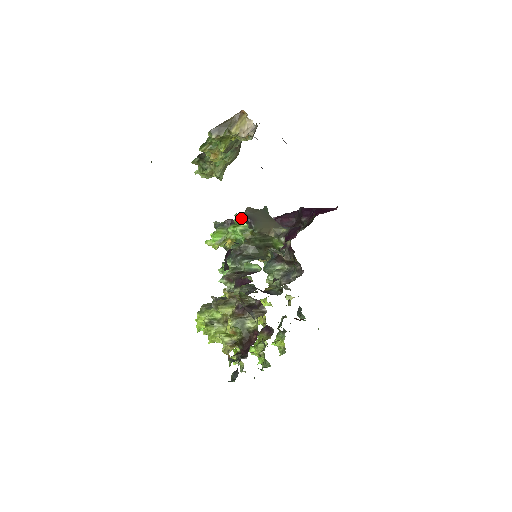
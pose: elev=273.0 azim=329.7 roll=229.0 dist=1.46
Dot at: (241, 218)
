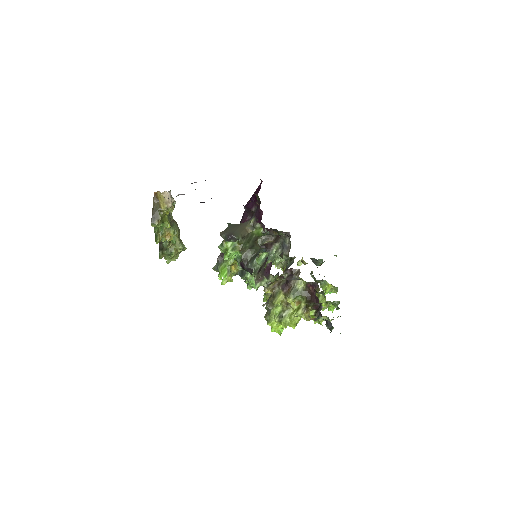
Dot at: (224, 244)
